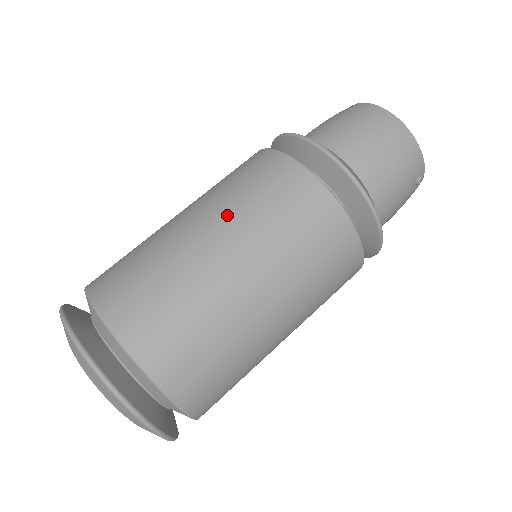
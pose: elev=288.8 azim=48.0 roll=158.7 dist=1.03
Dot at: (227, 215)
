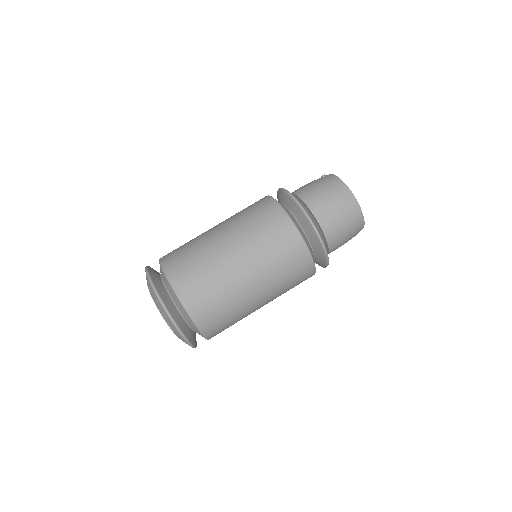
Dot at: (261, 268)
